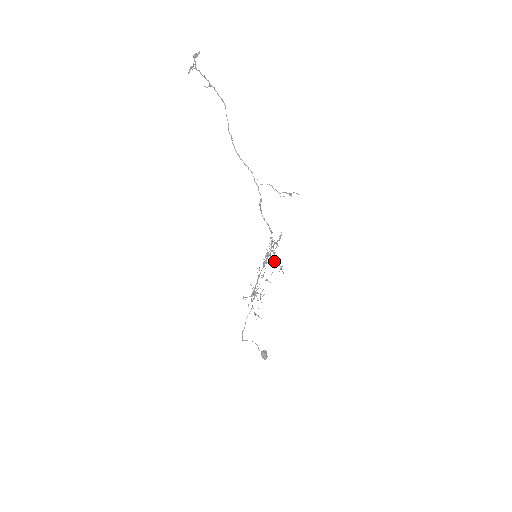
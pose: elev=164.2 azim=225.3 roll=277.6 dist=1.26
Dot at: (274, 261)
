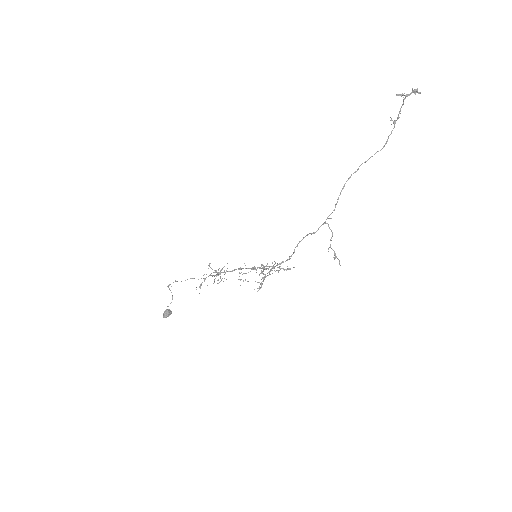
Dot at: (263, 277)
